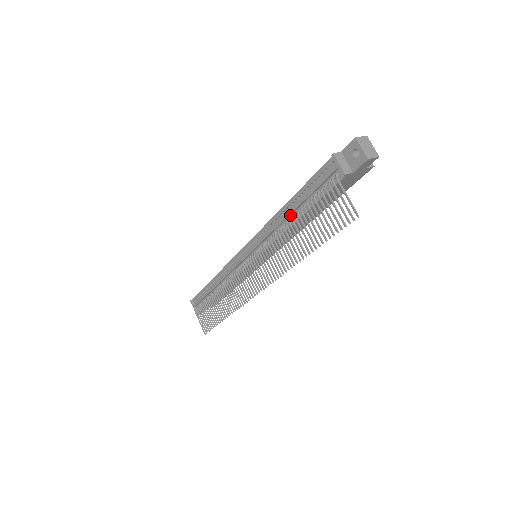
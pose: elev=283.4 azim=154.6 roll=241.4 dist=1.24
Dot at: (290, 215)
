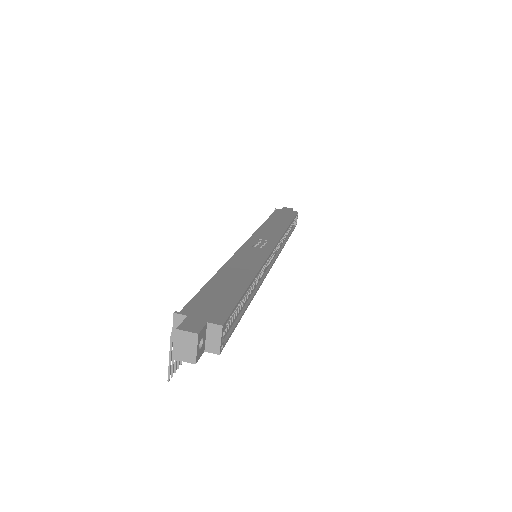
Dot at: occluded
